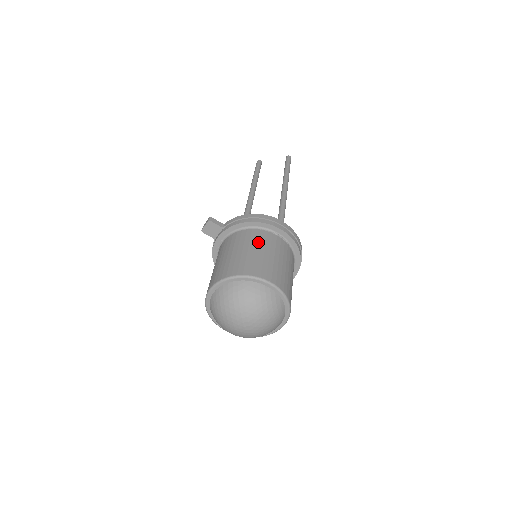
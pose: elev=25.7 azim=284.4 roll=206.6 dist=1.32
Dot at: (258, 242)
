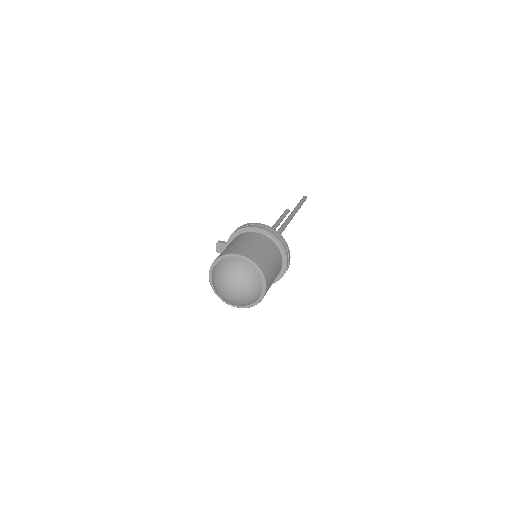
Dot at: (239, 239)
